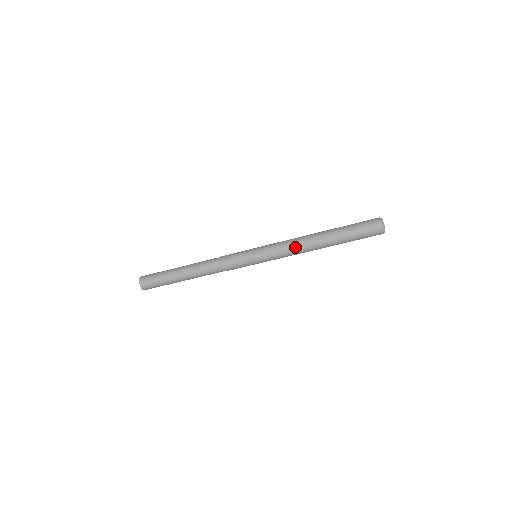
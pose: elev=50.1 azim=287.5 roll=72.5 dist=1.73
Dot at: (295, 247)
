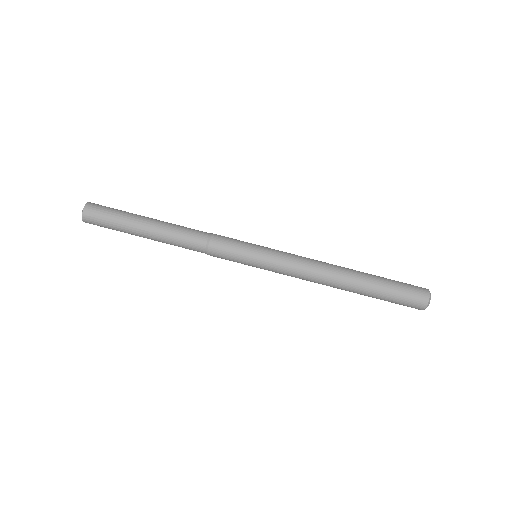
Dot at: (313, 269)
